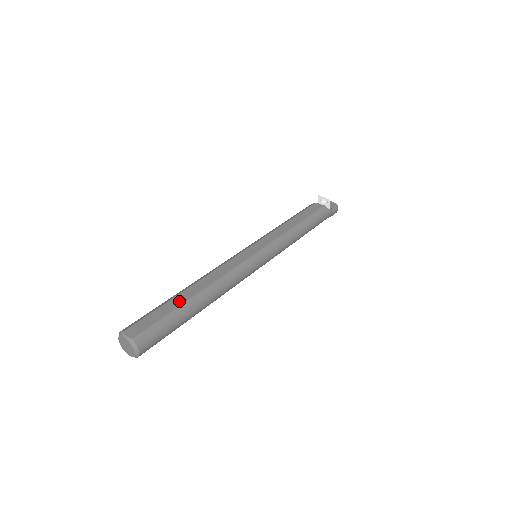
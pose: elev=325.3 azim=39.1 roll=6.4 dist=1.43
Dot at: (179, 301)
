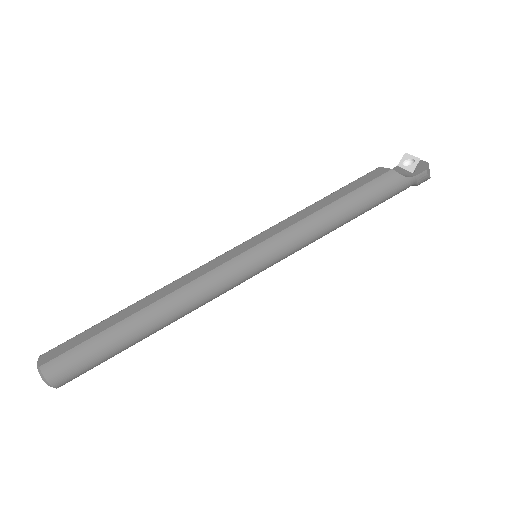
Dot at: (113, 321)
